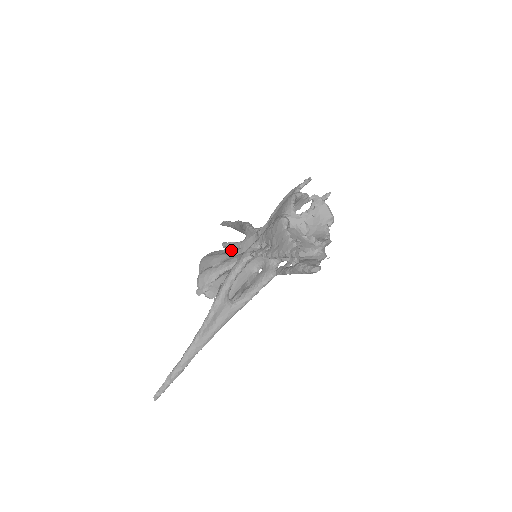
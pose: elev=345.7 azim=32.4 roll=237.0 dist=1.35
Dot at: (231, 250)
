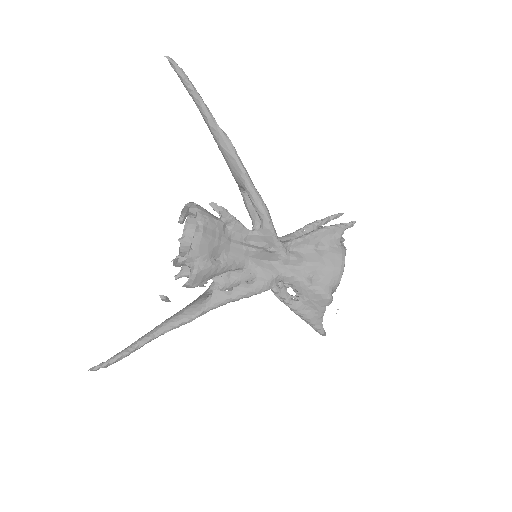
Dot at: (233, 234)
